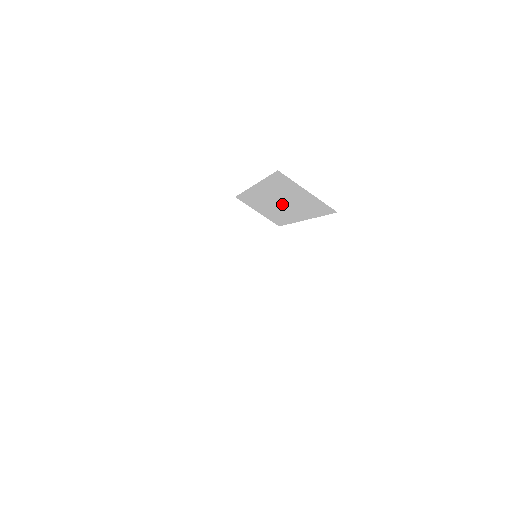
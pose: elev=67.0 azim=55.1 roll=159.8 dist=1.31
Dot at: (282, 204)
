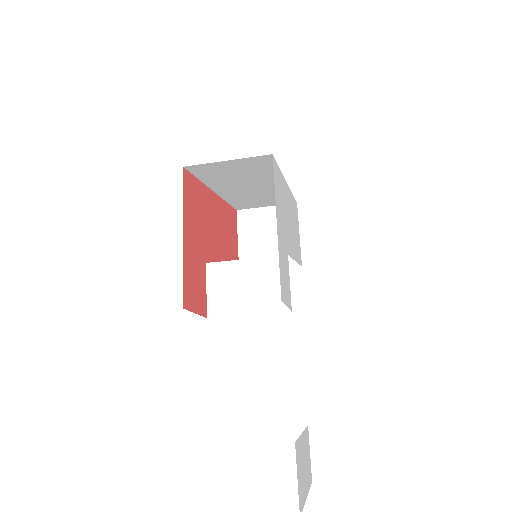
Dot at: (252, 186)
